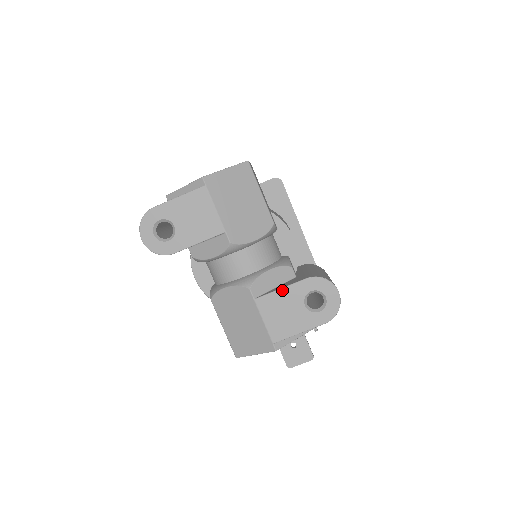
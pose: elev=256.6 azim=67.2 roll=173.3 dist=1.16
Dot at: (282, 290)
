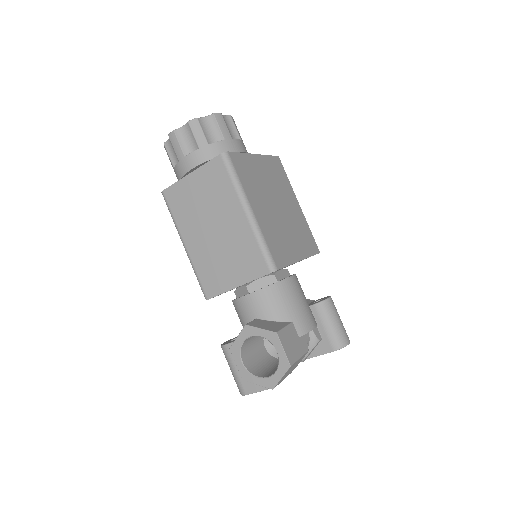
Dot at: occluded
